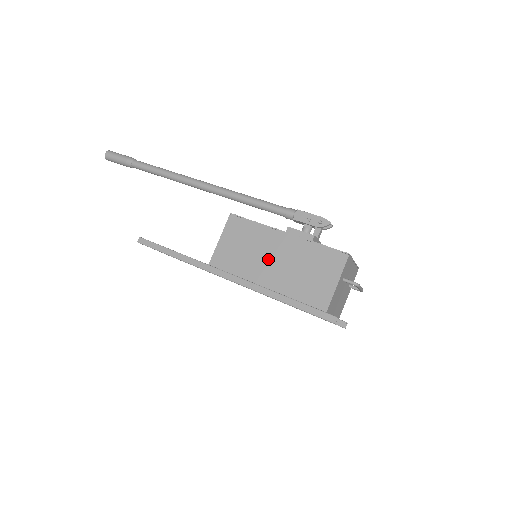
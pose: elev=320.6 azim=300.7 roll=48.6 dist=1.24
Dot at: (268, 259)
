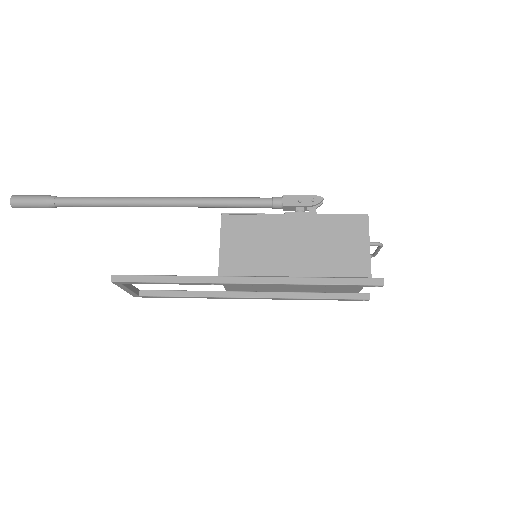
Dot at: (286, 246)
